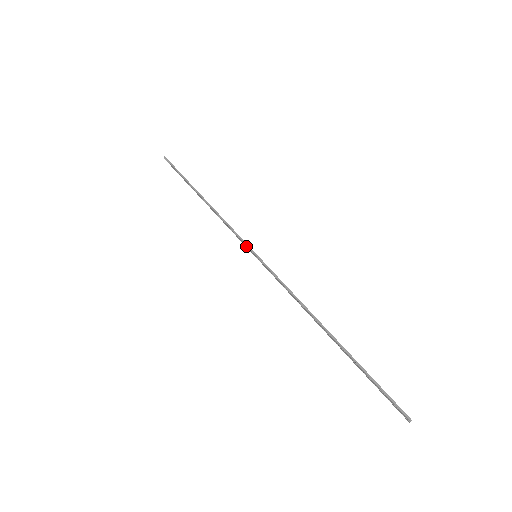
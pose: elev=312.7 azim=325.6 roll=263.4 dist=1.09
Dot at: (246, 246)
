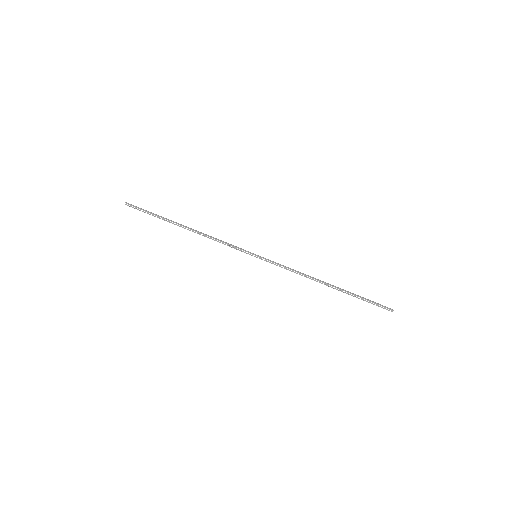
Dot at: (245, 251)
